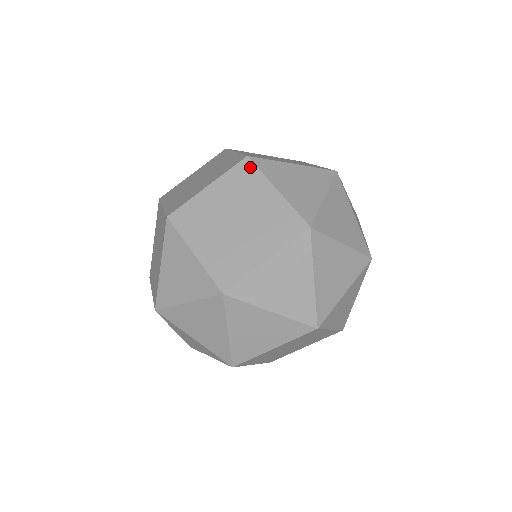
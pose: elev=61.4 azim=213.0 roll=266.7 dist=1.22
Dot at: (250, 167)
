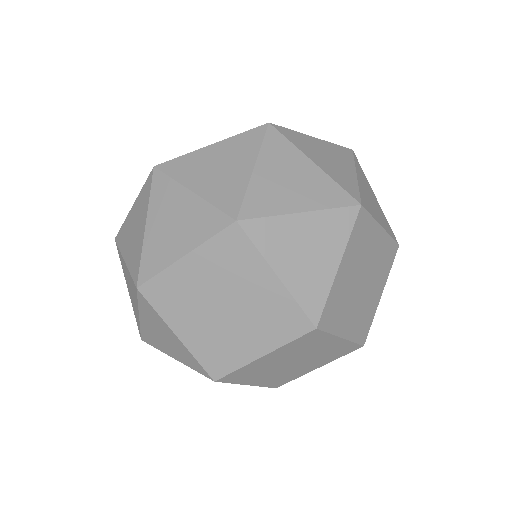
Dot at: occluded
